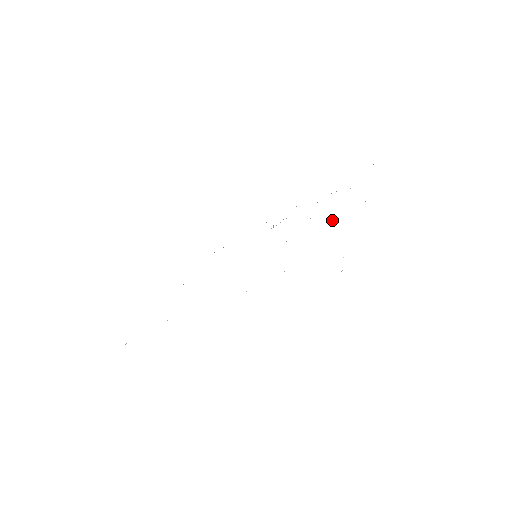
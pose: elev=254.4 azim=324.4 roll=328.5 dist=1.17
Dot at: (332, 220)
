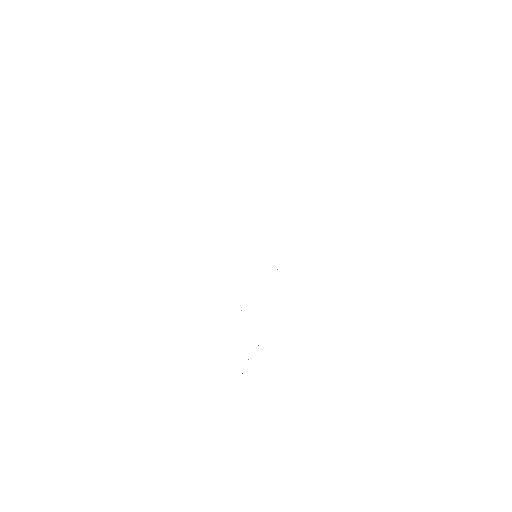
Dot at: occluded
